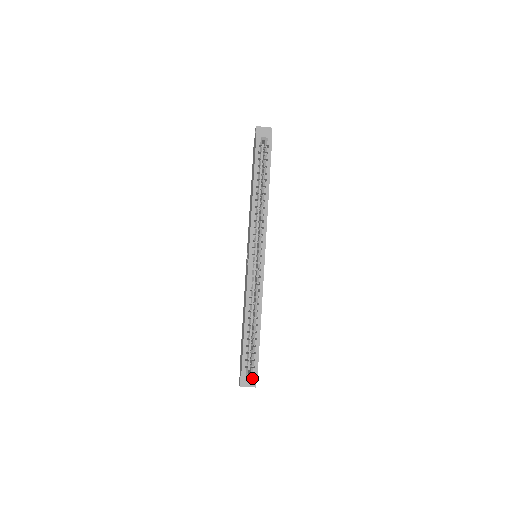
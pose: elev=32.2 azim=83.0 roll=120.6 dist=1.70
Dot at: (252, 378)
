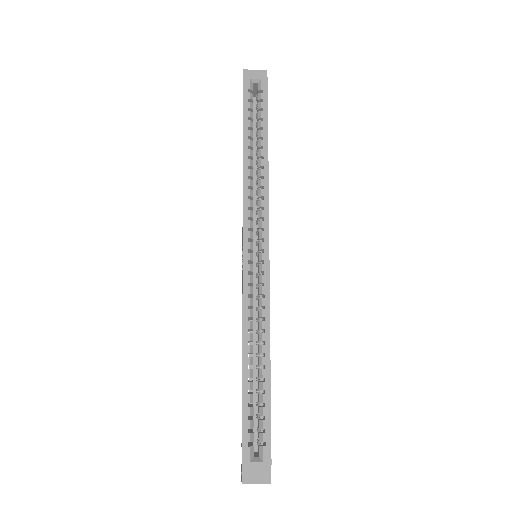
Dot at: (262, 466)
